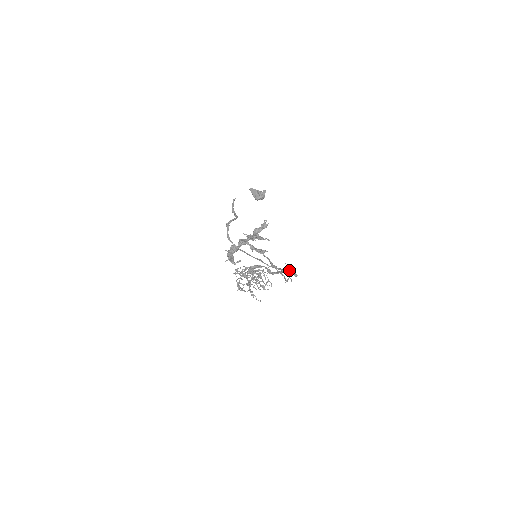
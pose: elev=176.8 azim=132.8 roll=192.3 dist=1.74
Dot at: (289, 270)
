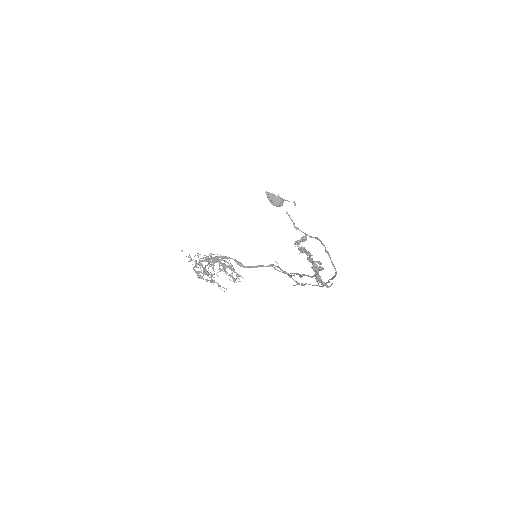
Dot at: (275, 268)
